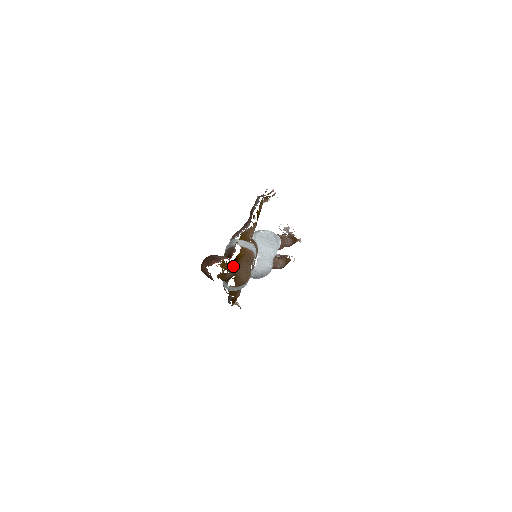
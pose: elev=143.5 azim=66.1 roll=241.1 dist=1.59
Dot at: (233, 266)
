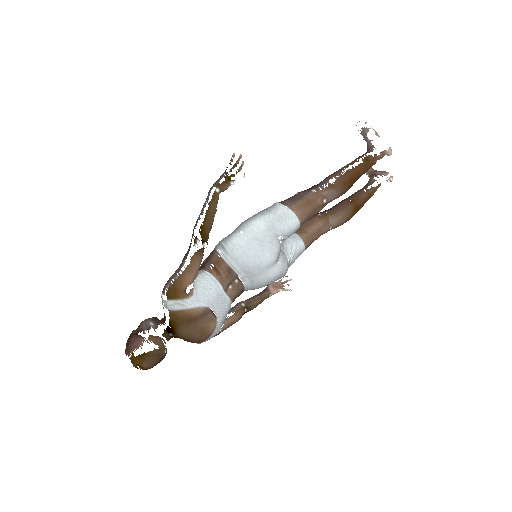
Dot at: (150, 355)
